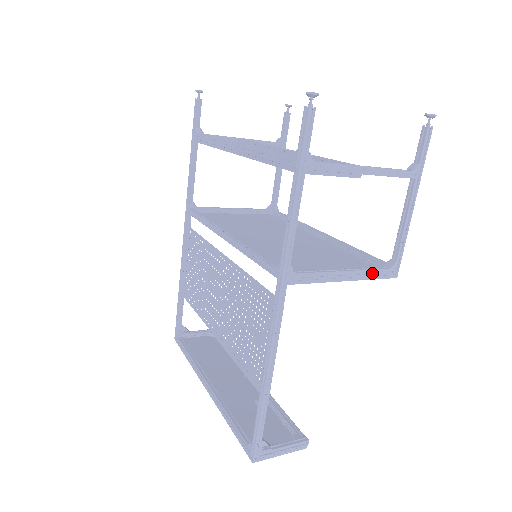
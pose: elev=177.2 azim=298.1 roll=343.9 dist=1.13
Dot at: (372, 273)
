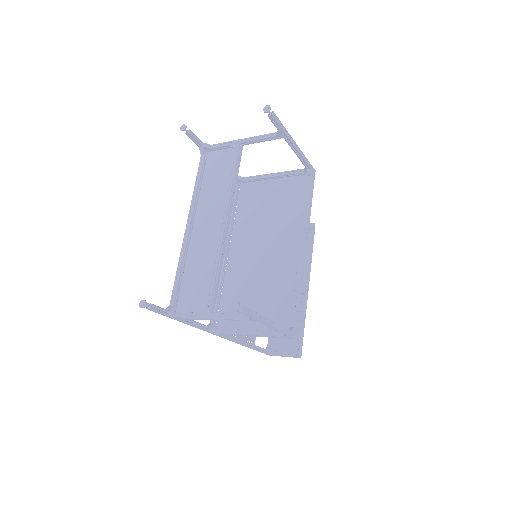
Dot at: (273, 335)
